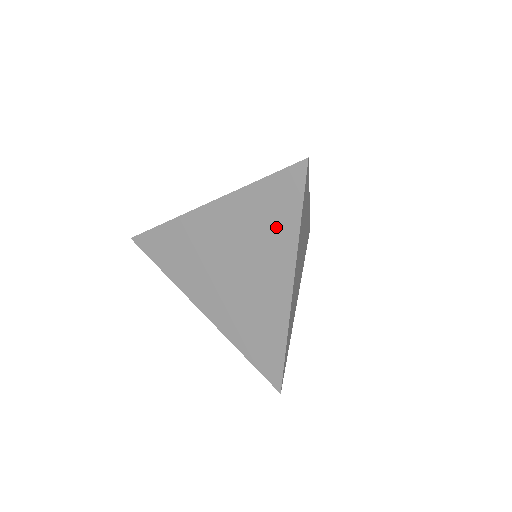
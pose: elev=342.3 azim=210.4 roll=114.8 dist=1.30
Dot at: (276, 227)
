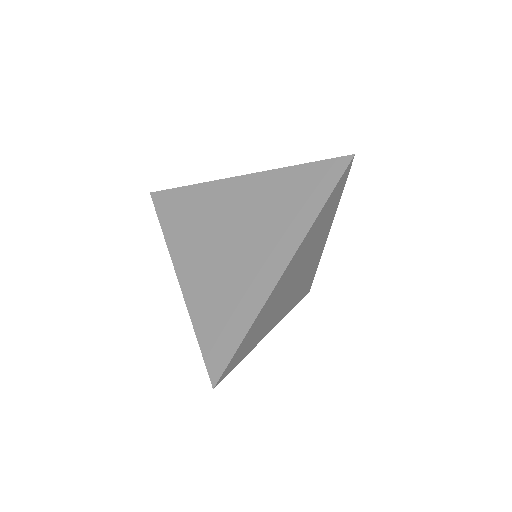
Dot at: (296, 209)
